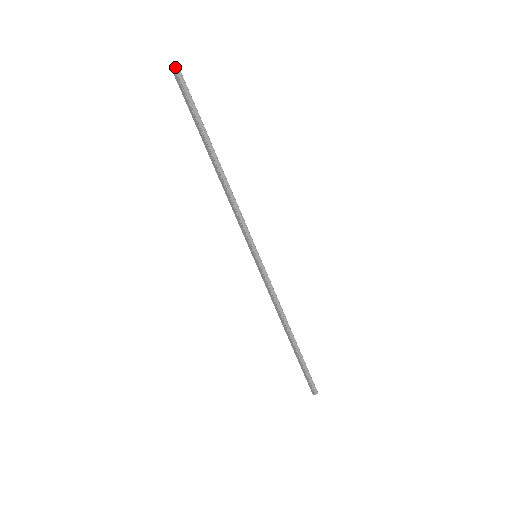
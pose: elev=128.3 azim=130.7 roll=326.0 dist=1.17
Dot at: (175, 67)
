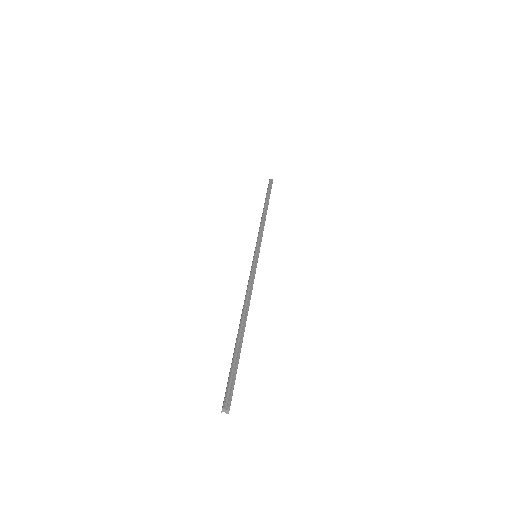
Dot at: (225, 409)
